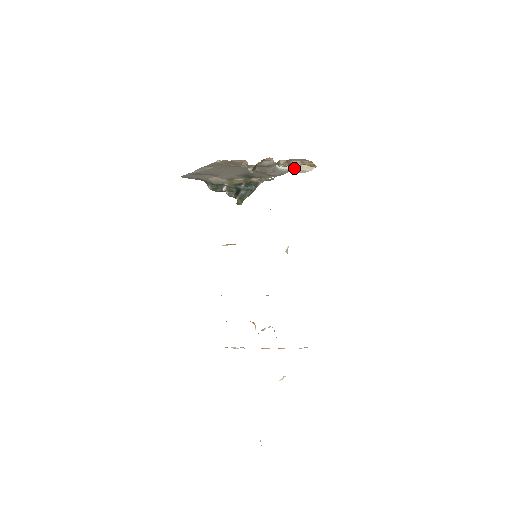
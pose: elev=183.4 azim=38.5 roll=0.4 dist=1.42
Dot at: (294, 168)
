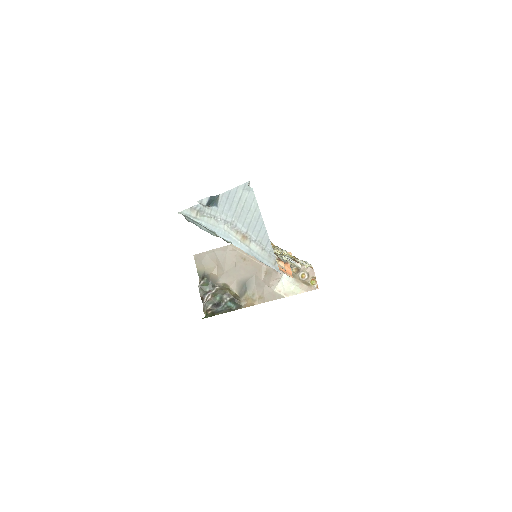
Dot at: (295, 284)
